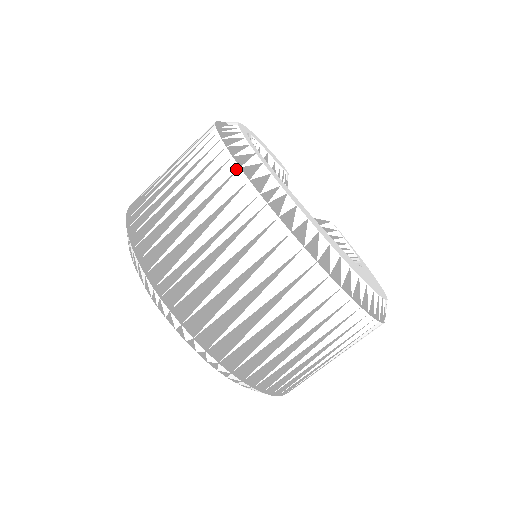
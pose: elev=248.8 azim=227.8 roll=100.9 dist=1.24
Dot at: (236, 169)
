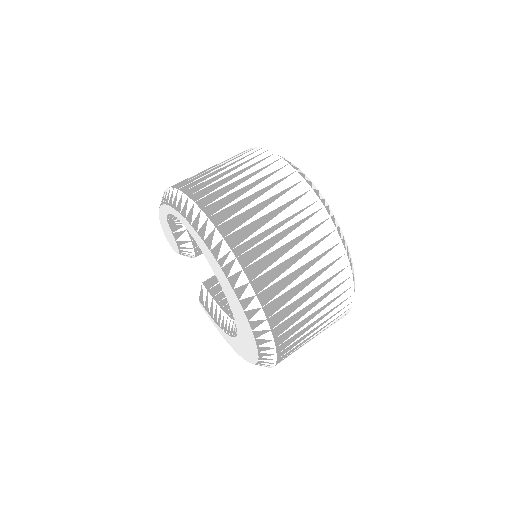
Dot at: (301, 179)
